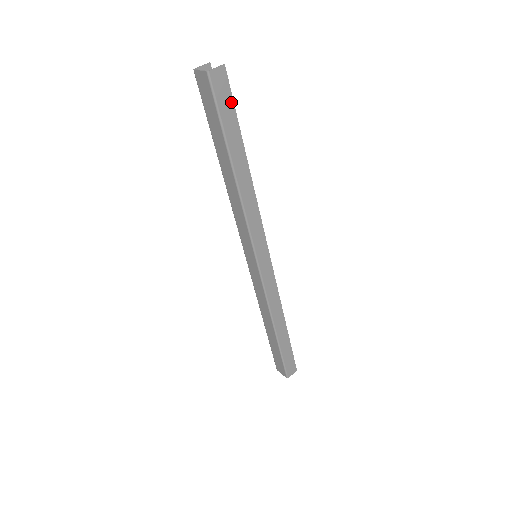
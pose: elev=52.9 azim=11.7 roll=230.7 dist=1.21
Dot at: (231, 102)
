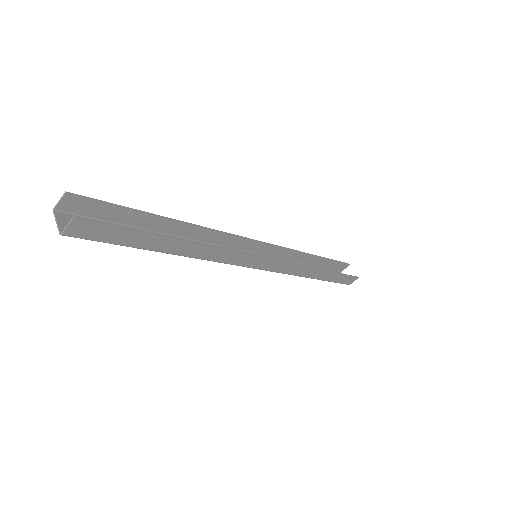
Dot at: (115, 229)
